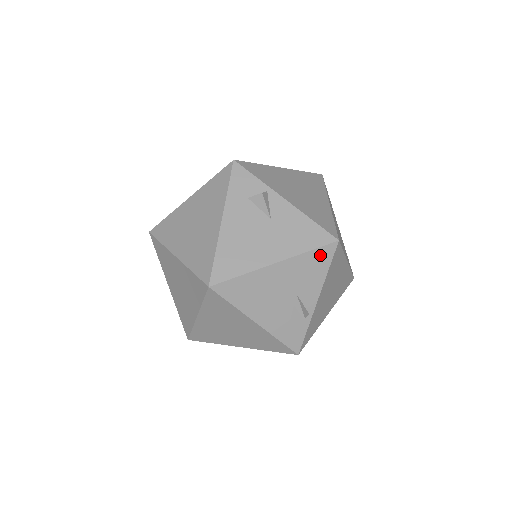
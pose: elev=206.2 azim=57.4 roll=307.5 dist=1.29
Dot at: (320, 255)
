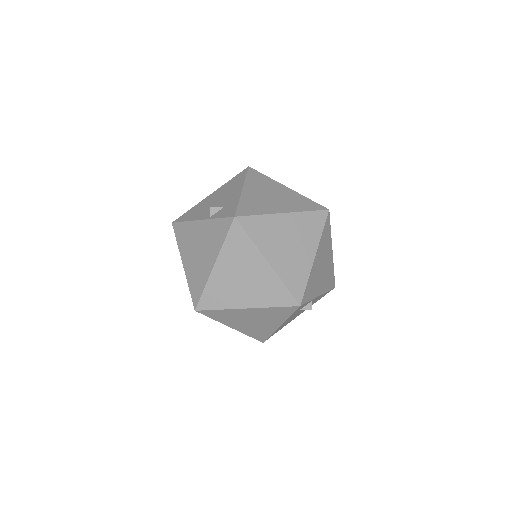
Dot at: occluded
